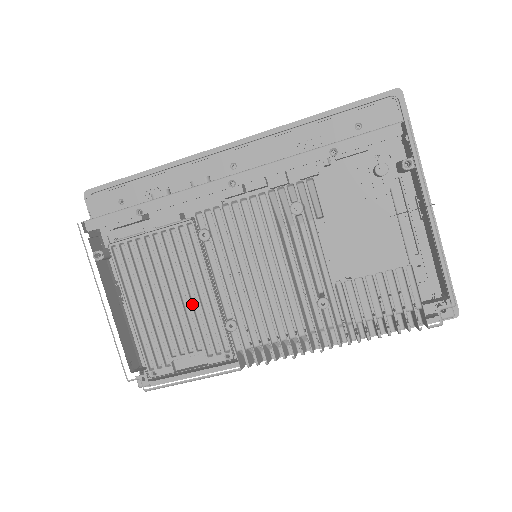
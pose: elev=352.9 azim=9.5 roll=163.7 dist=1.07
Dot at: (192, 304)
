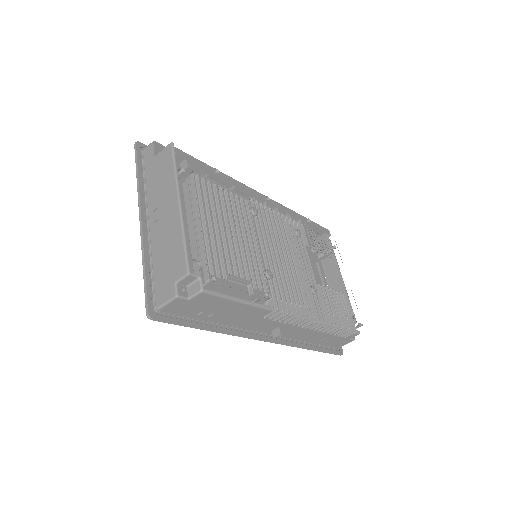
Dot at: (243, 246)
